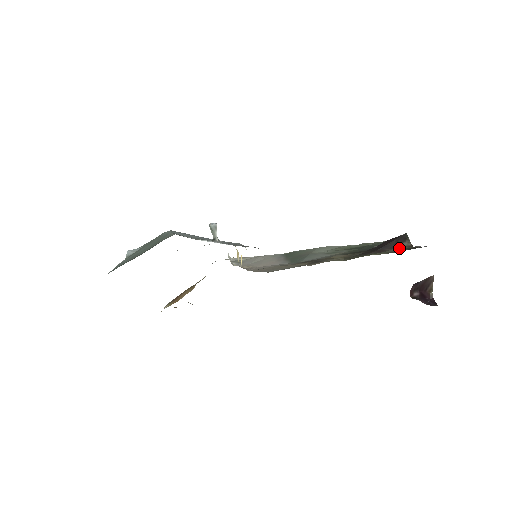
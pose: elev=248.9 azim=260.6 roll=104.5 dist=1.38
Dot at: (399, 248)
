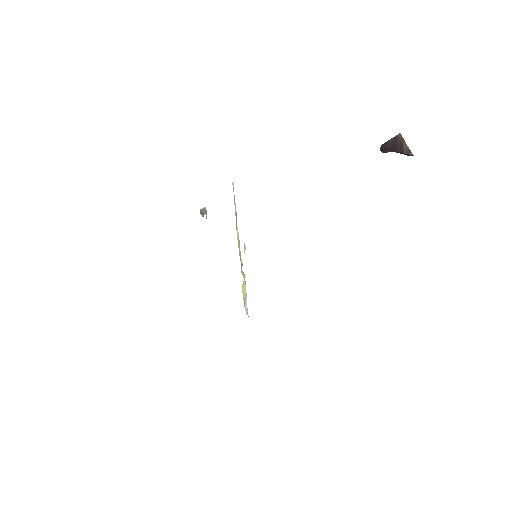
Dot at: occluded
